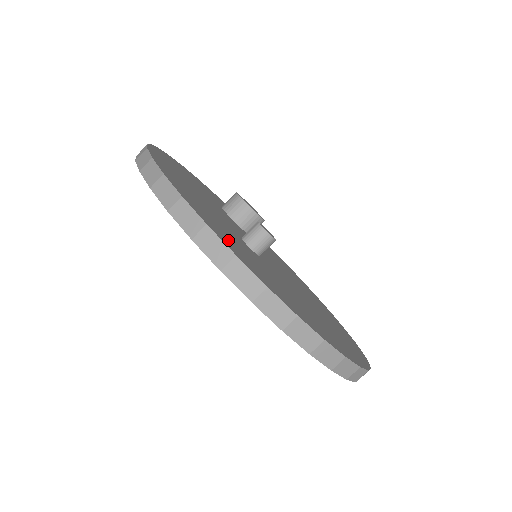
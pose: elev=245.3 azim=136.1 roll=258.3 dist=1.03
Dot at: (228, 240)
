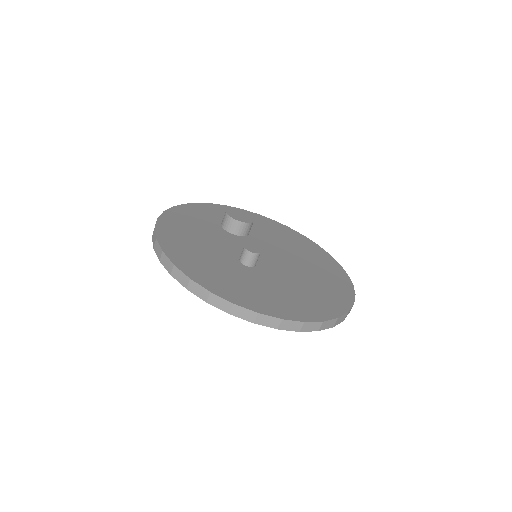
Dot at: (227, 288)
